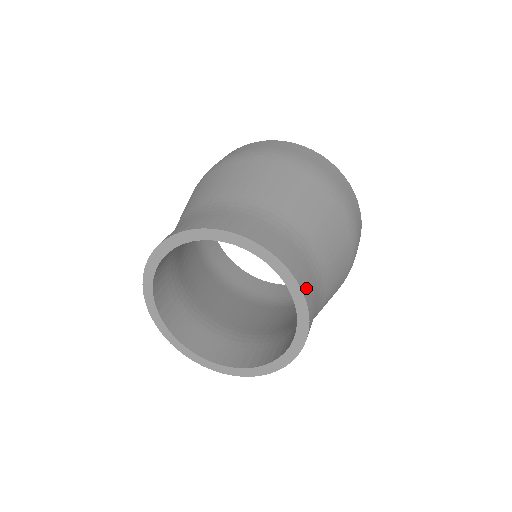
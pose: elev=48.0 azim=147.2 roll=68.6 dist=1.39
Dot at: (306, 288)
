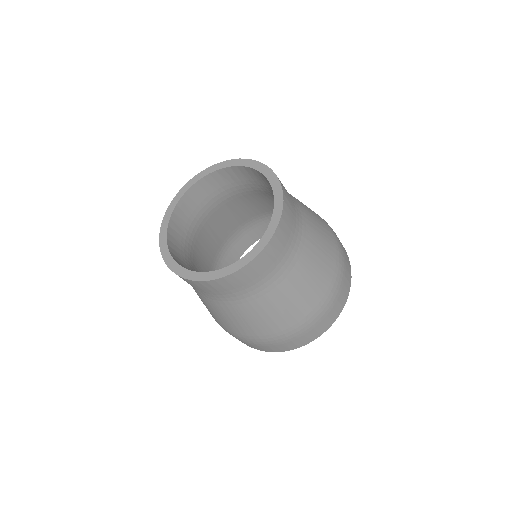
Dot at: occluded
